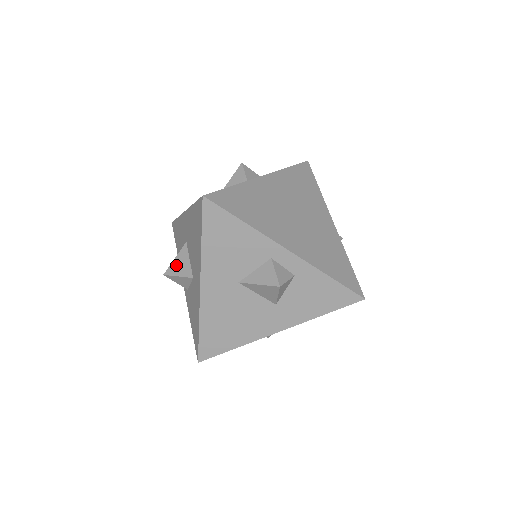
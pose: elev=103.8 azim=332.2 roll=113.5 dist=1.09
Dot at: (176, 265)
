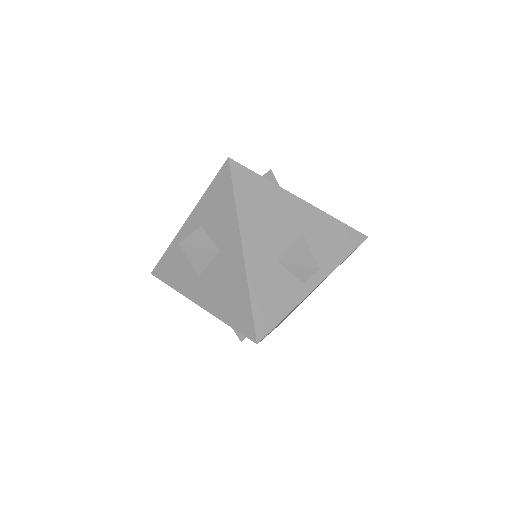
Dot at: (195, 253)
